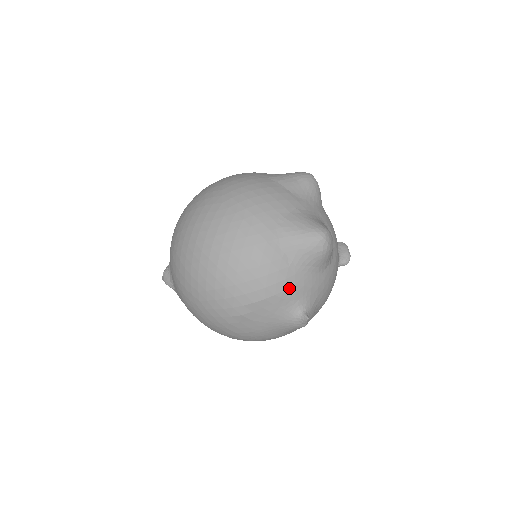
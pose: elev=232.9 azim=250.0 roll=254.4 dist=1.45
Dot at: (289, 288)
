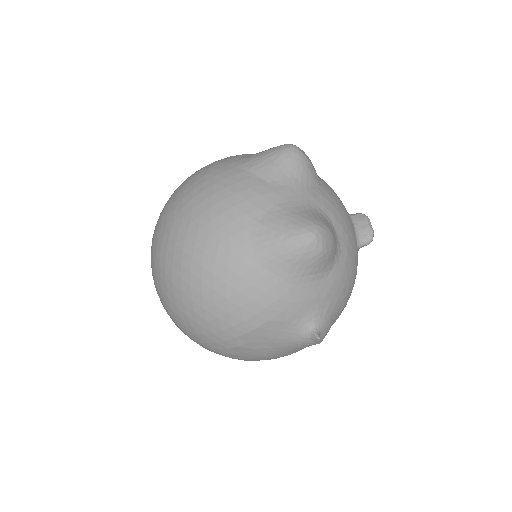
Dot at: (285, 309)
